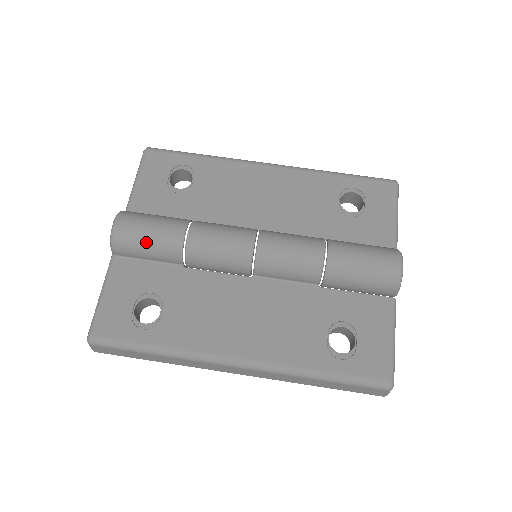
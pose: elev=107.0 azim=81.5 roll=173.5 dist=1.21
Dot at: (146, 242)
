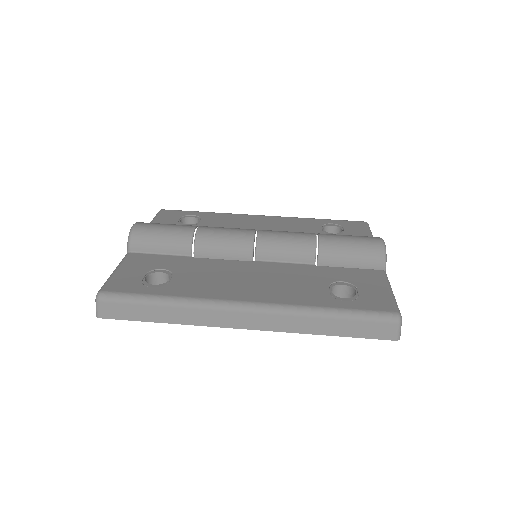
Dot at: (161, 234)
